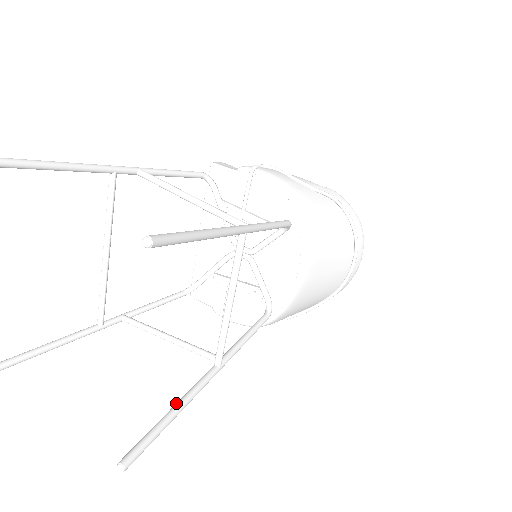
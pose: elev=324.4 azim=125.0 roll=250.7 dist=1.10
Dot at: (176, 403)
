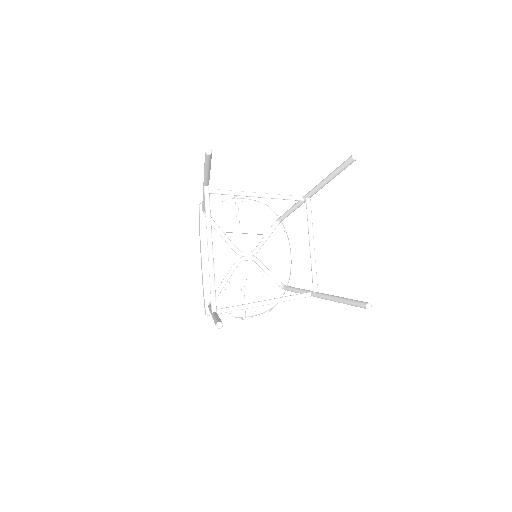
Dot at: (335, 297)
